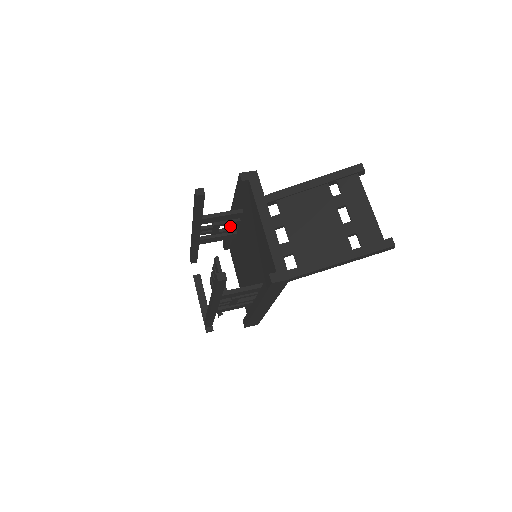
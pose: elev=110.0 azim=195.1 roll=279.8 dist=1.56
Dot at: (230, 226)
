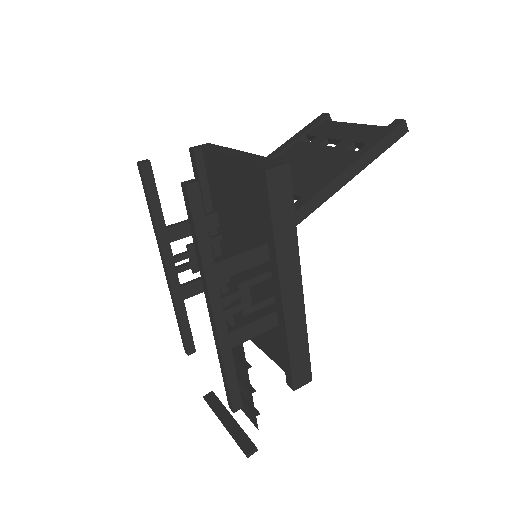
Dot at: occluded
